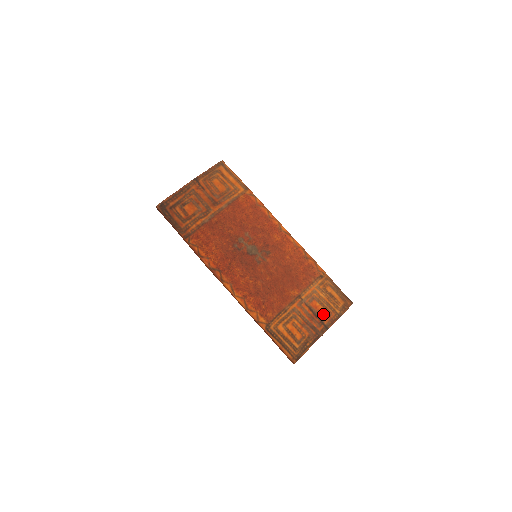
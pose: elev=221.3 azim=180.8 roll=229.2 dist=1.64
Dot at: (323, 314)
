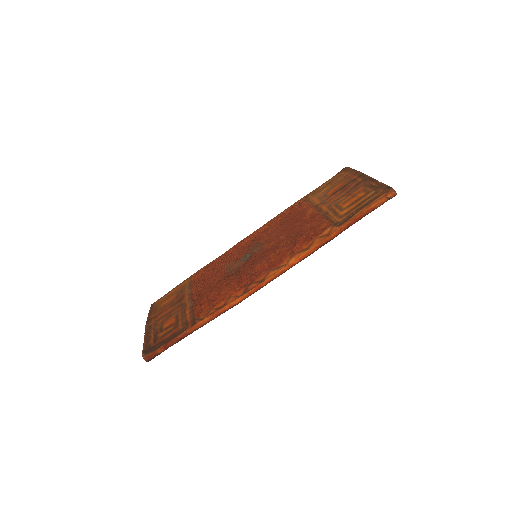
Dot at: (345, 182)
